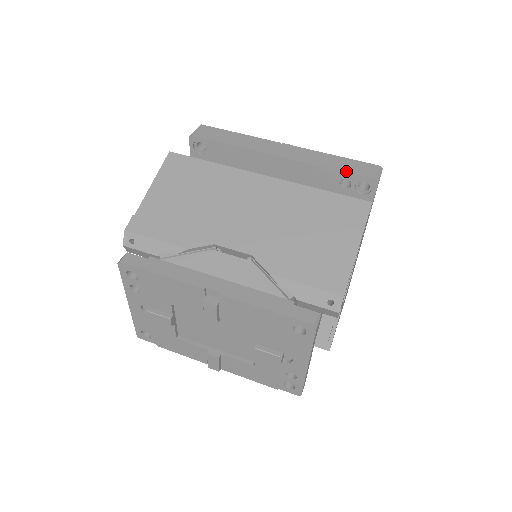
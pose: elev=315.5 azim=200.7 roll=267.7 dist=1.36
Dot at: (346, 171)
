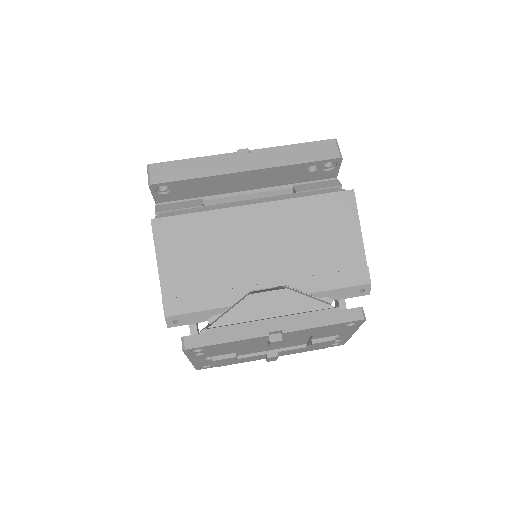
Dot at: (312, 160)
